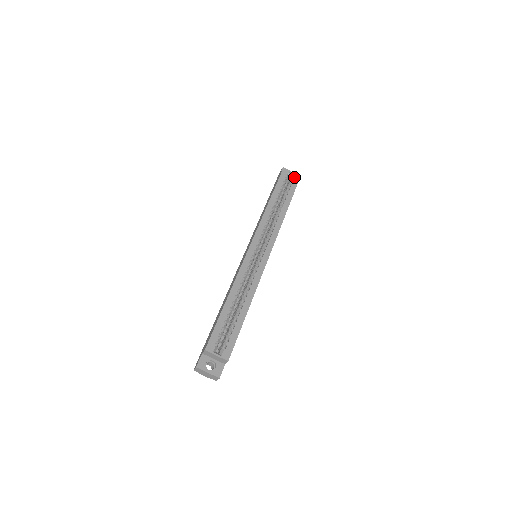
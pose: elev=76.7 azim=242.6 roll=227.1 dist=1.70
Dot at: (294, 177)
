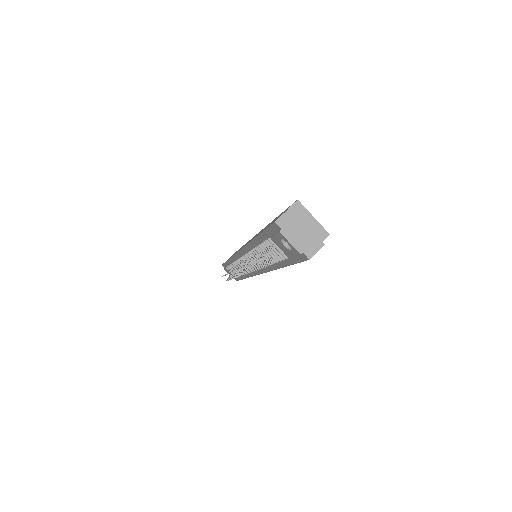
Dot at: occluded
